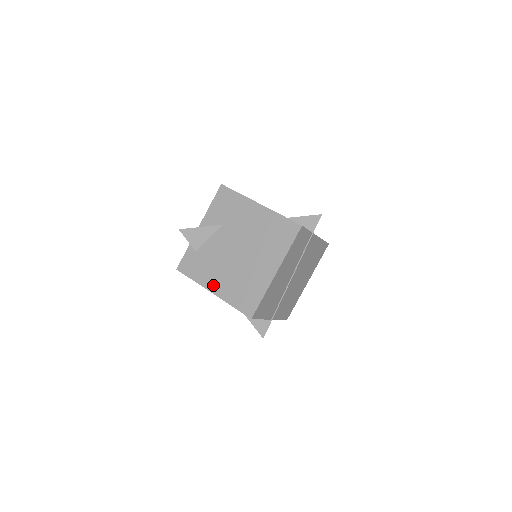
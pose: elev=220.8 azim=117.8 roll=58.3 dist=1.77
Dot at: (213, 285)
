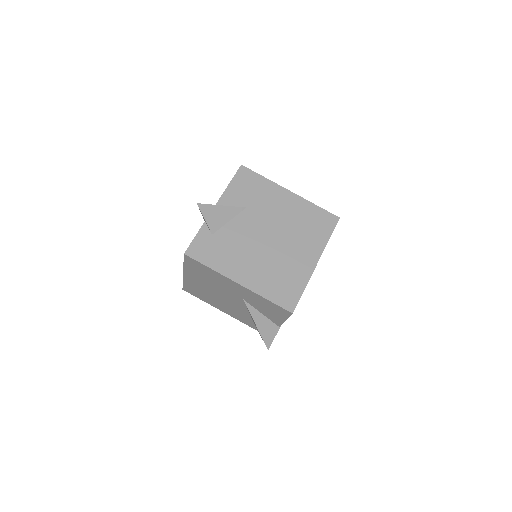
Dot at: (239, 274)
